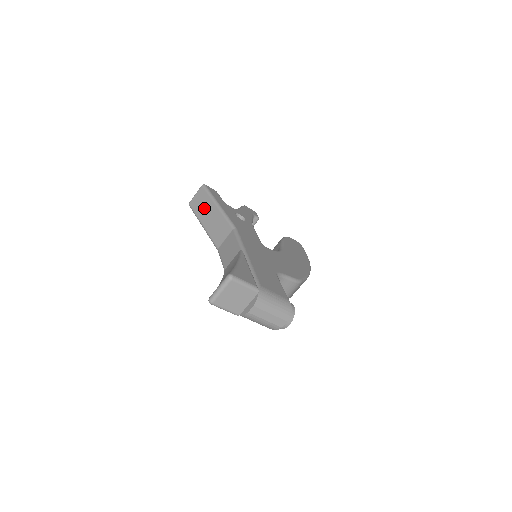
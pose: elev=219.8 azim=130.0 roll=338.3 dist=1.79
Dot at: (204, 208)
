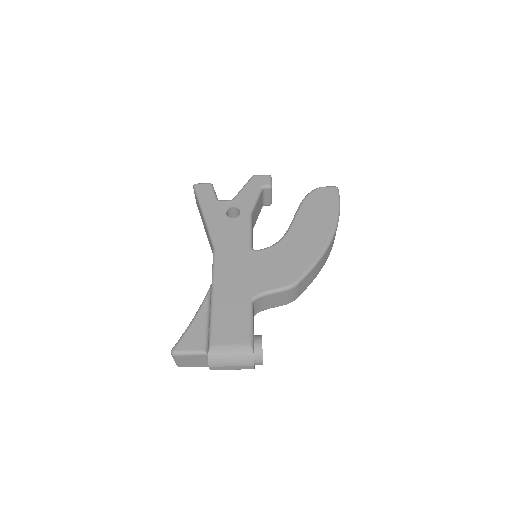
Dot at: occluded
